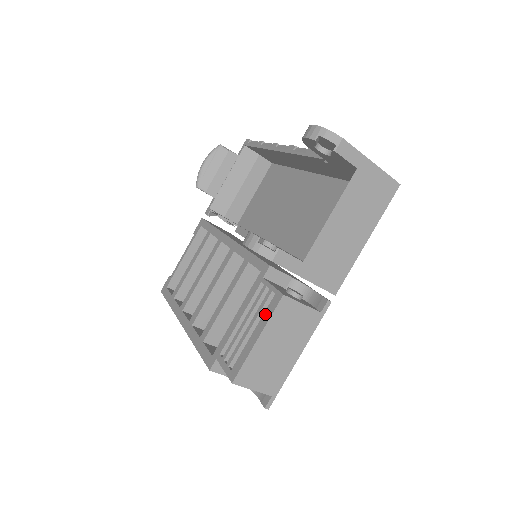
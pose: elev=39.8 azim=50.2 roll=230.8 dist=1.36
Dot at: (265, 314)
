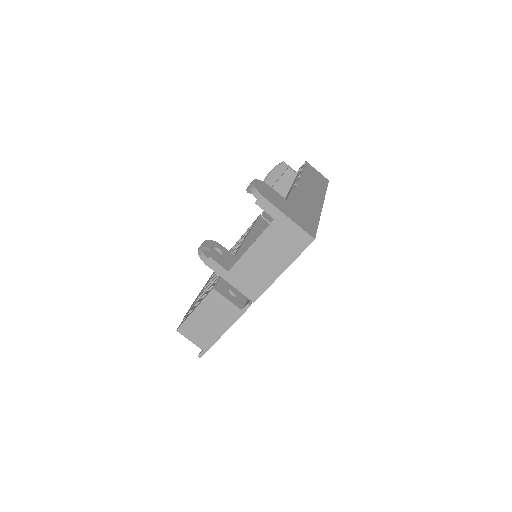
Dot at: (205, 296)
